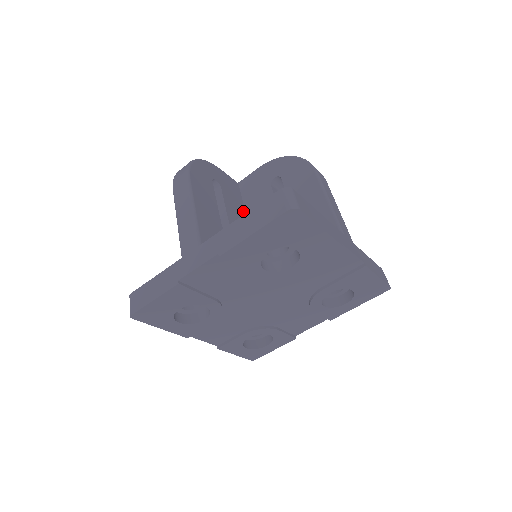
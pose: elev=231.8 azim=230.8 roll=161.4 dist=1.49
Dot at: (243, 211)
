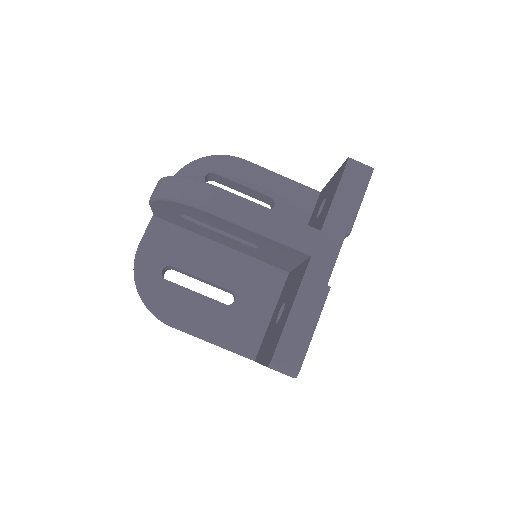
Dot at: (199, 240)
